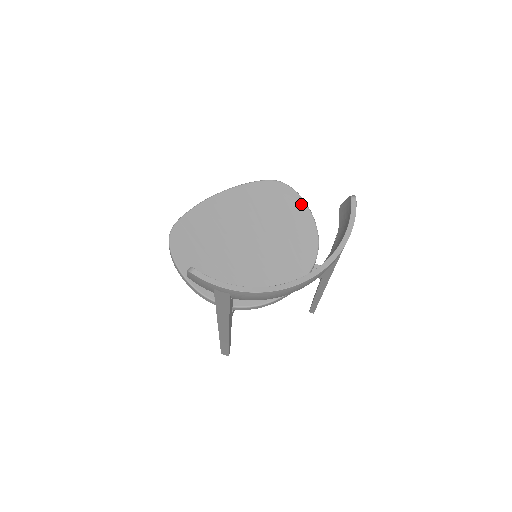
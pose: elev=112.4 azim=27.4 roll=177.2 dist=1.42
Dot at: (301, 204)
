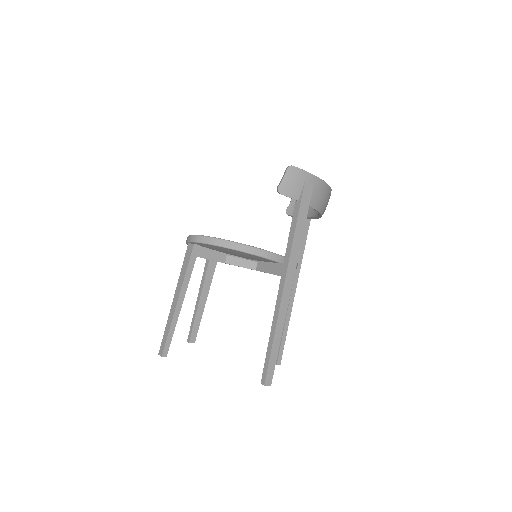
Dot at: occluded
